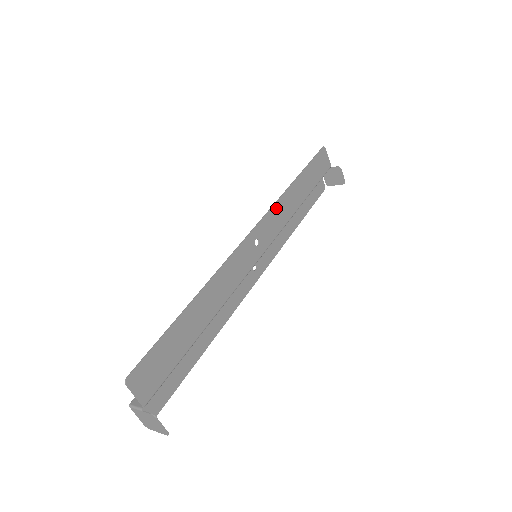
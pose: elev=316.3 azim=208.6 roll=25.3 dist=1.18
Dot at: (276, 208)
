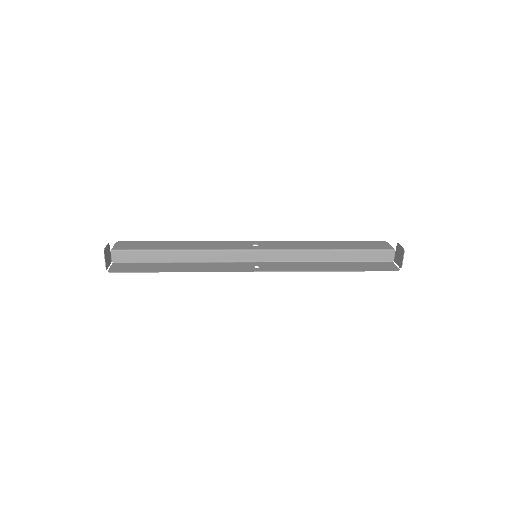
Dot at: (291, 243)
